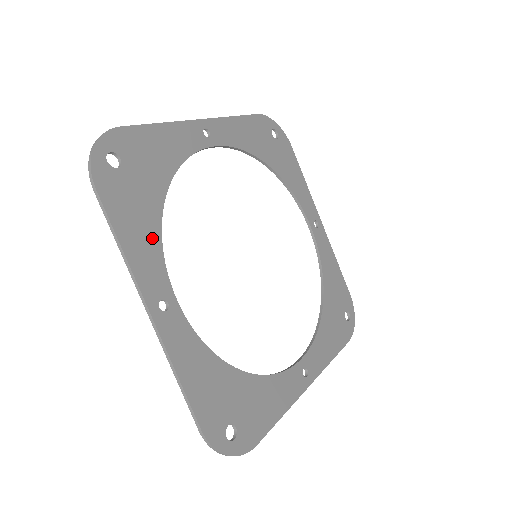
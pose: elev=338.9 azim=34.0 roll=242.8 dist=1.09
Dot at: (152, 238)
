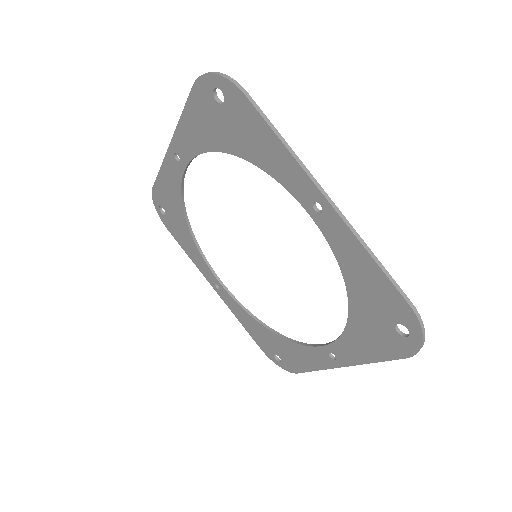
Dot at: (271, 162)
